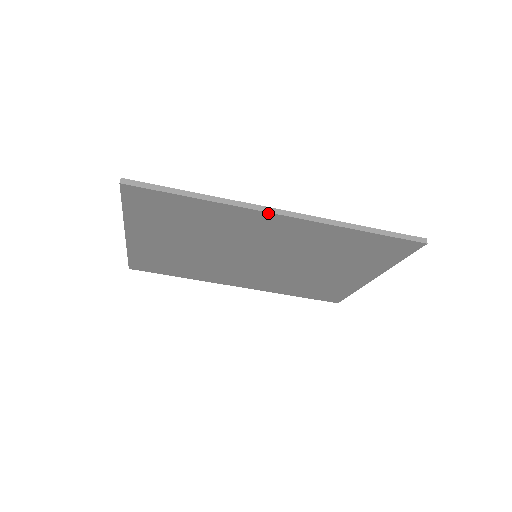
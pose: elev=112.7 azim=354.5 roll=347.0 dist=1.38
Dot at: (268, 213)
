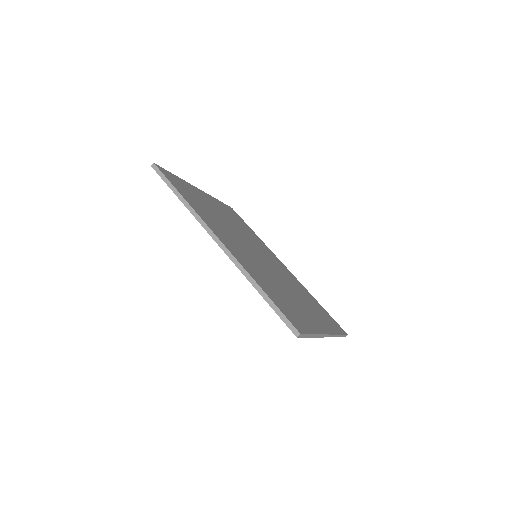
Dot at: (210, 234)
